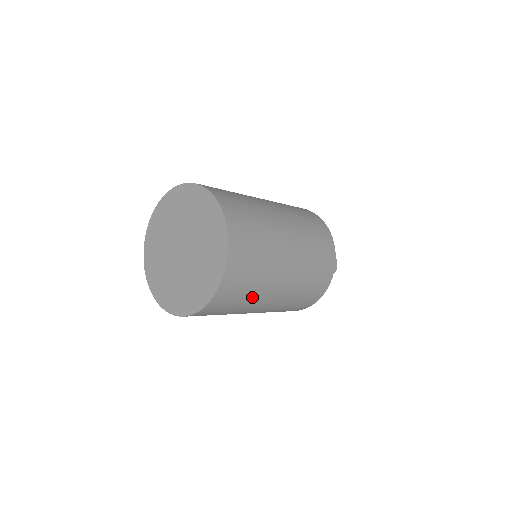
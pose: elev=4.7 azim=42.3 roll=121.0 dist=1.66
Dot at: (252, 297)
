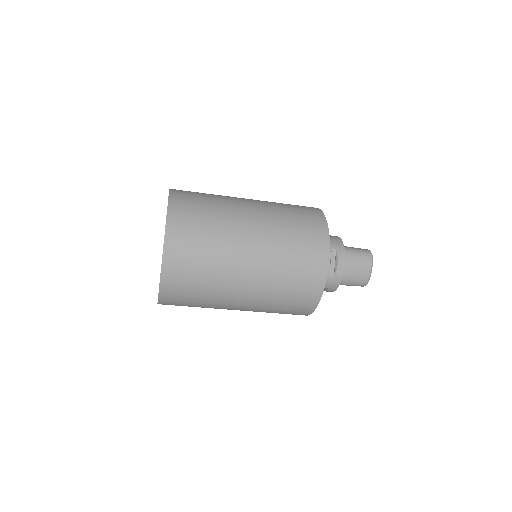
Dot at: (218, 218)
